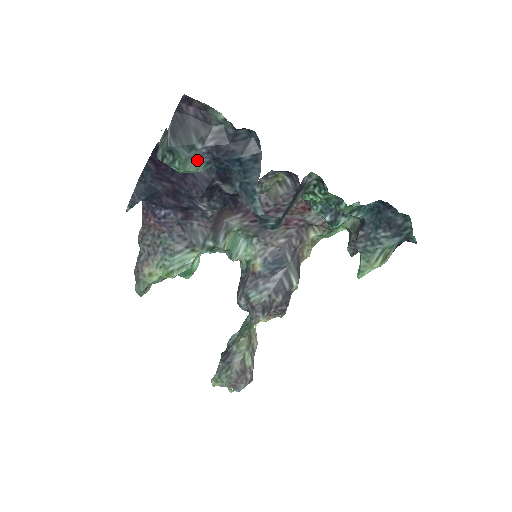
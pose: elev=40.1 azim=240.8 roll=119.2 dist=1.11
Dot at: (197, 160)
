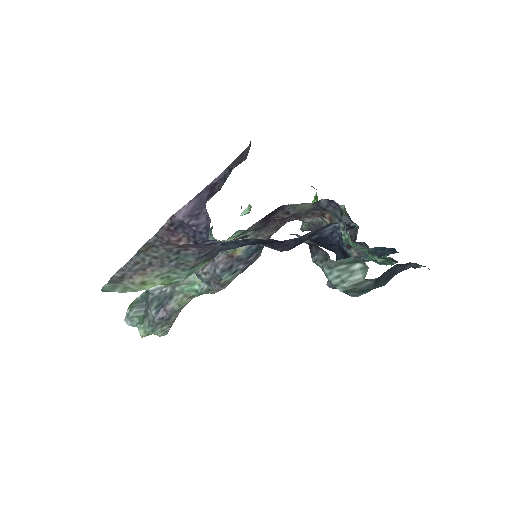
Dot at: occluded
